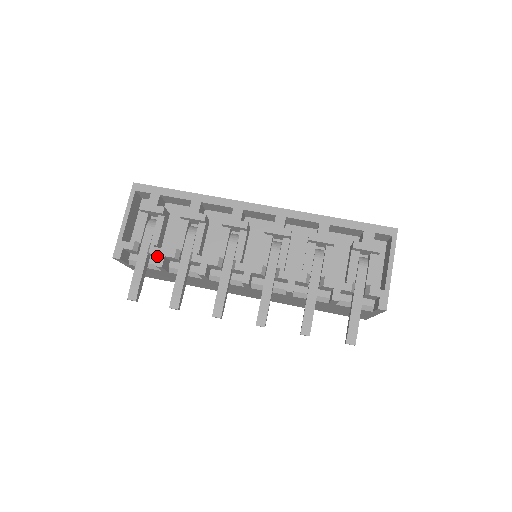
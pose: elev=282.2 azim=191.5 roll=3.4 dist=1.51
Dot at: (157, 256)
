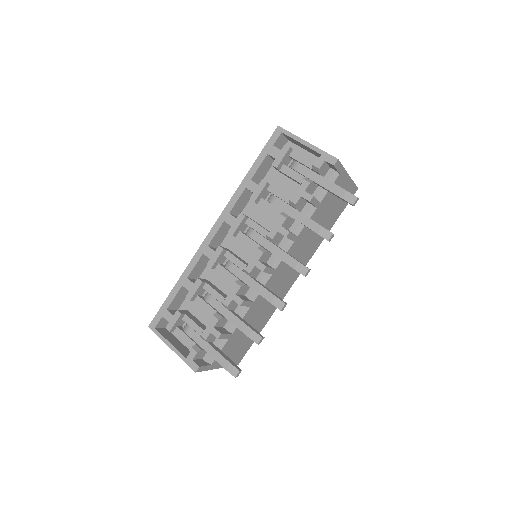
Dot at: (213, 335)
